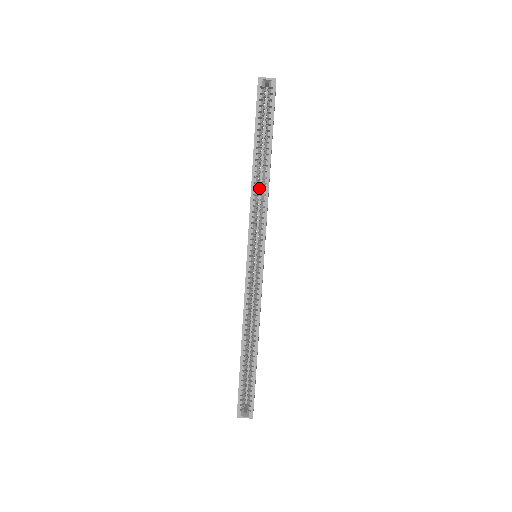
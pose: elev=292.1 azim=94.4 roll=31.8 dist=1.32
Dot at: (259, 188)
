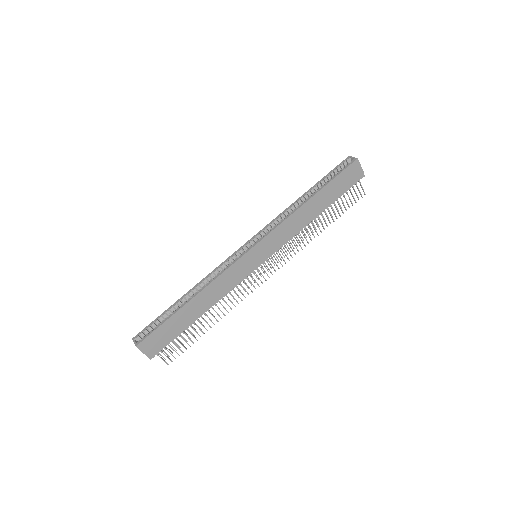
Dot at: occluded
